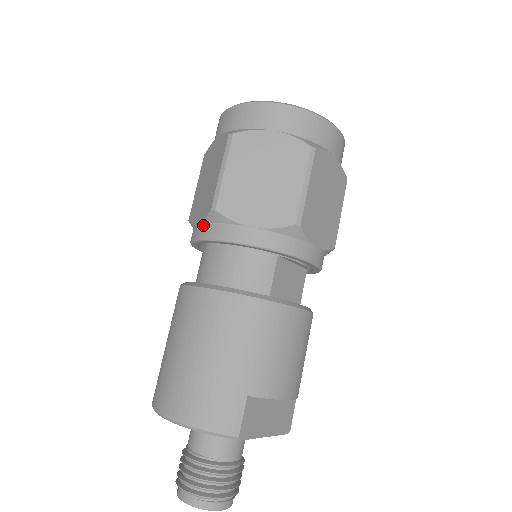
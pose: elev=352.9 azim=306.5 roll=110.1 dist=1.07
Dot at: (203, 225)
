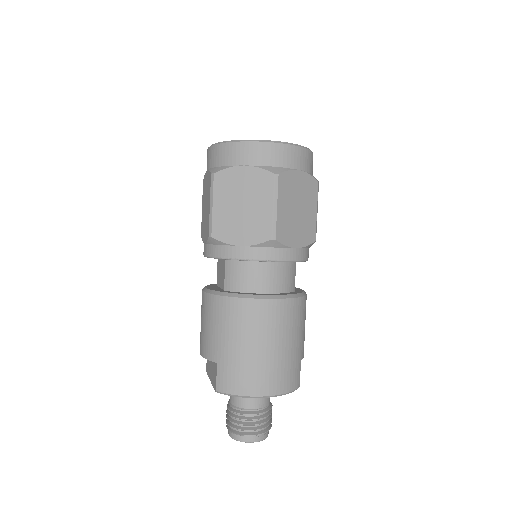
Dot at: (254, 248)
